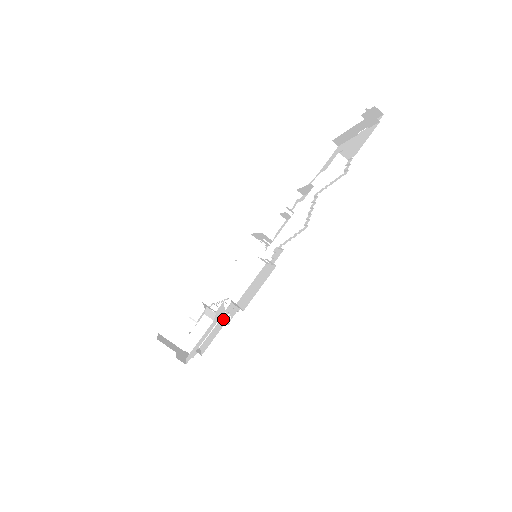
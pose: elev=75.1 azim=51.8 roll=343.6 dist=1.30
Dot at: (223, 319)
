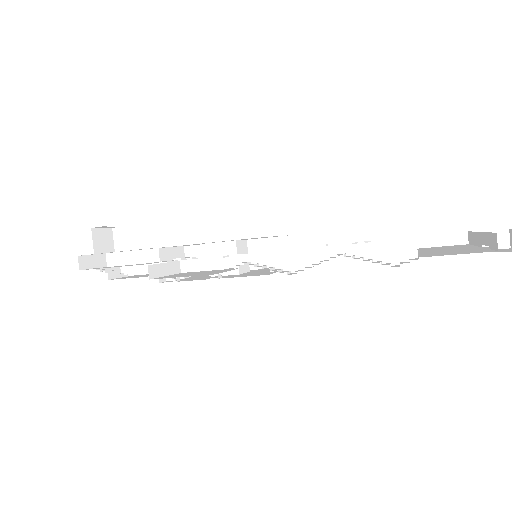
Dot at: occluded
